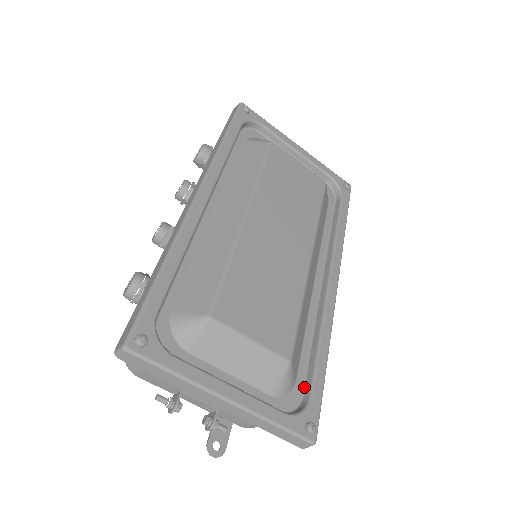
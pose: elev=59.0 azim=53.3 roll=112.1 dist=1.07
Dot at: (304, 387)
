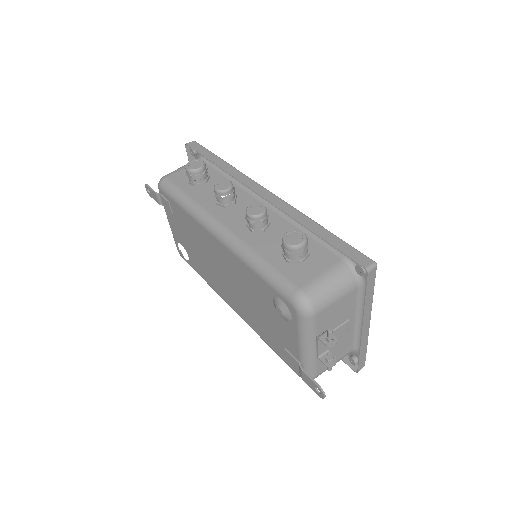
Dot at: occluded
